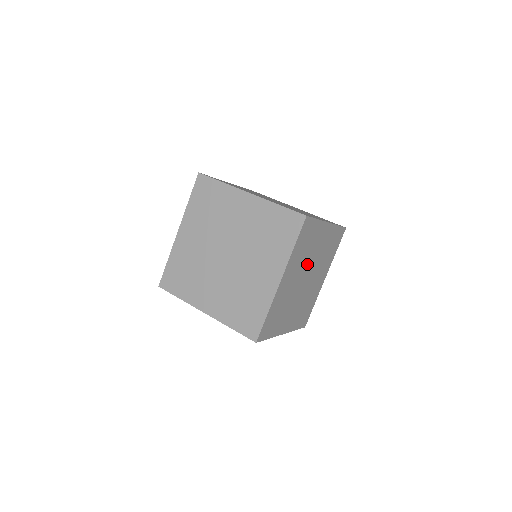
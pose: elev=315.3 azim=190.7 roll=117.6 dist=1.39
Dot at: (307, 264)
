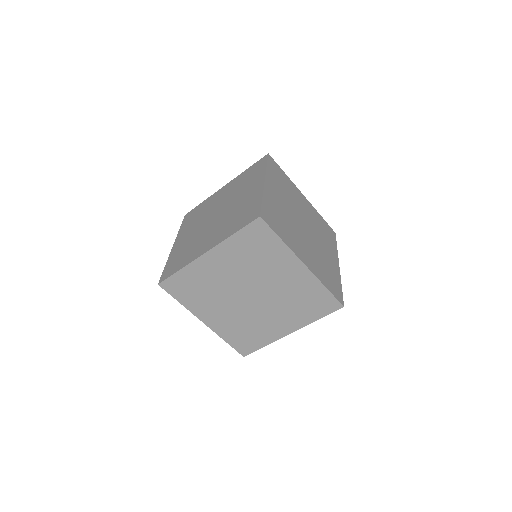
Dot at: (256, 279)
